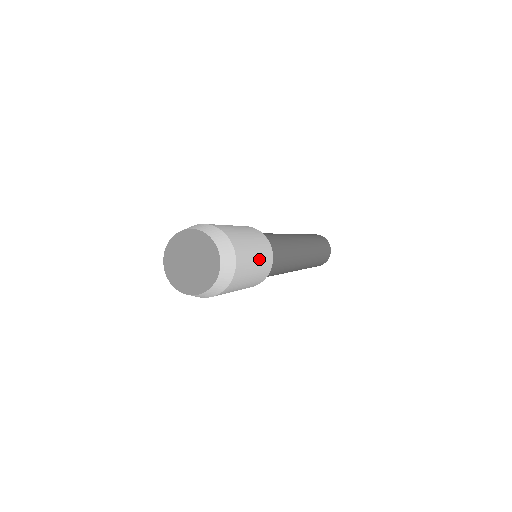
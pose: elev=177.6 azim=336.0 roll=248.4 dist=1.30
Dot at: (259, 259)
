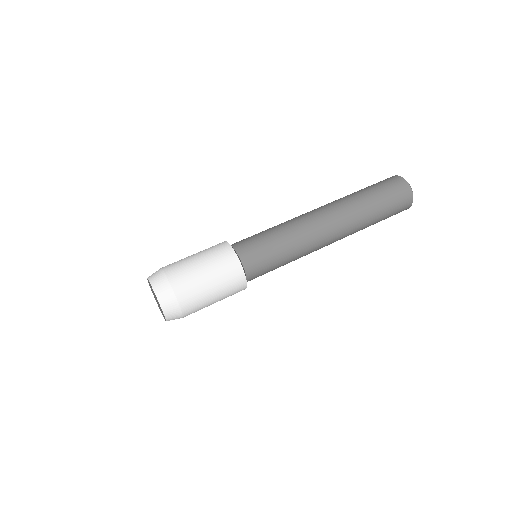
Dot at: (214, 276)
